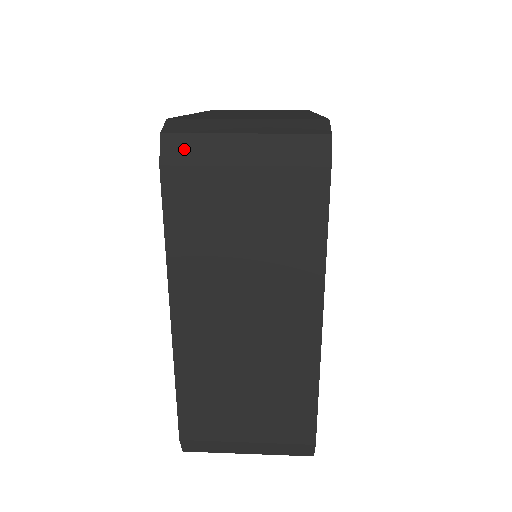
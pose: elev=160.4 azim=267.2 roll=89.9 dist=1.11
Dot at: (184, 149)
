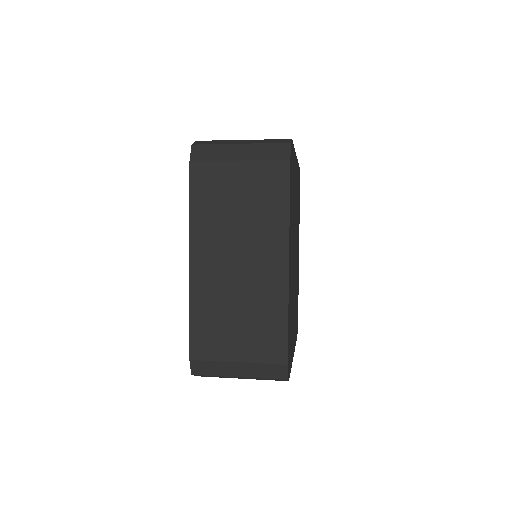
Dot at: (204, 152)
